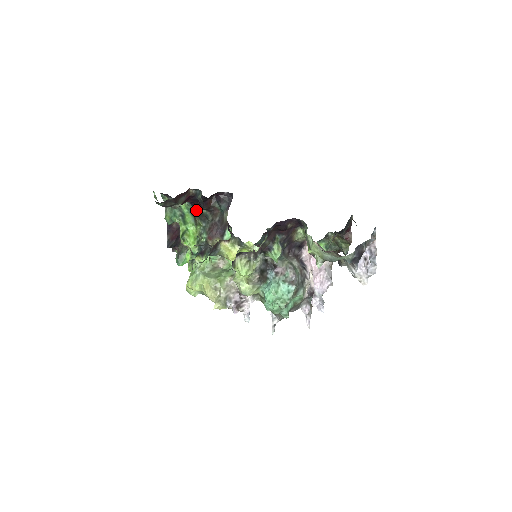
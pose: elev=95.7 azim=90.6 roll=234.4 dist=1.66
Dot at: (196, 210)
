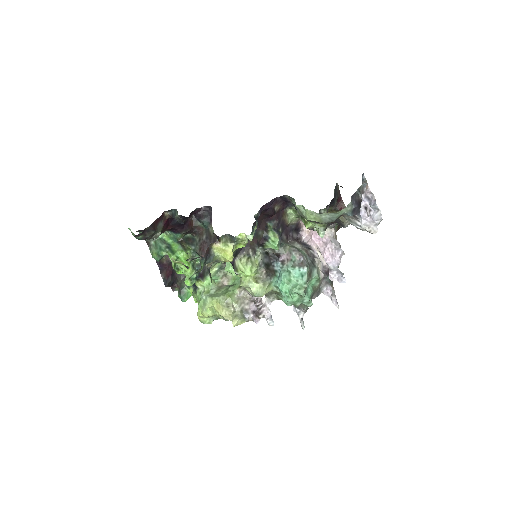
Dot at: (180, 236)
